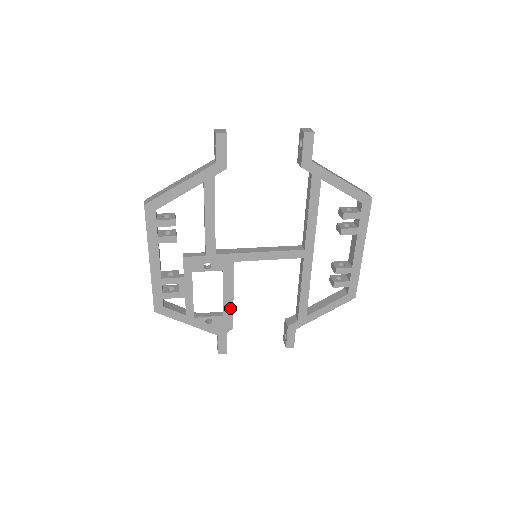
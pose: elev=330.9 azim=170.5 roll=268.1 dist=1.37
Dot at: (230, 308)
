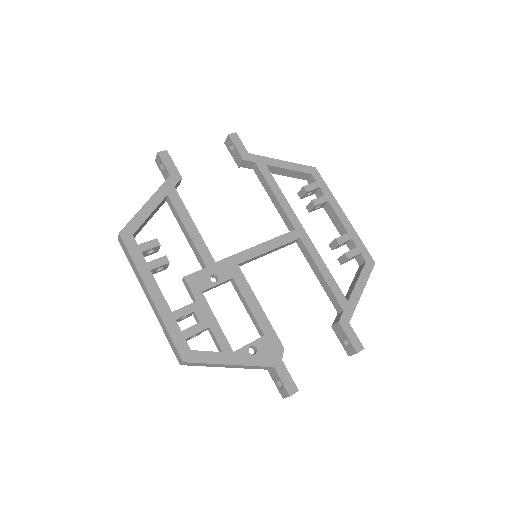
Dot at: (266, 322)
